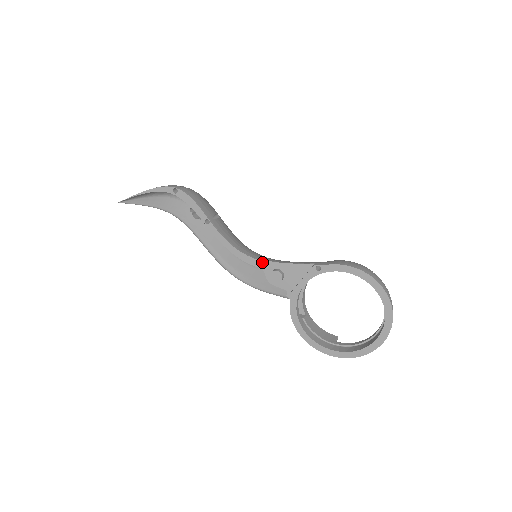
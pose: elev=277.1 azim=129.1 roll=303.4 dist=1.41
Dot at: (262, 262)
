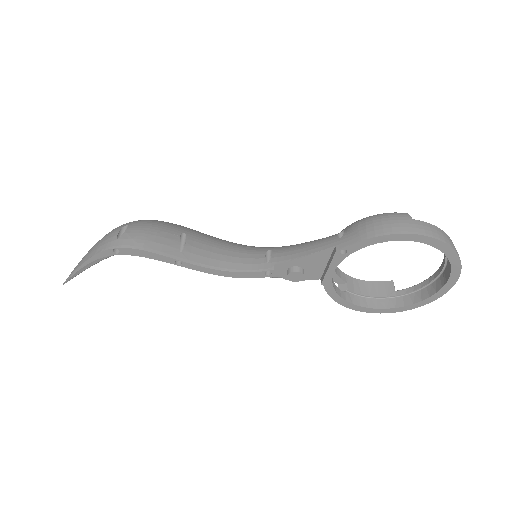
Dot at: (270, 271)
